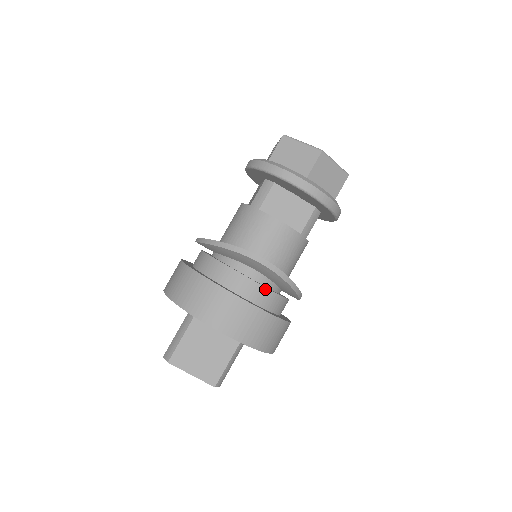
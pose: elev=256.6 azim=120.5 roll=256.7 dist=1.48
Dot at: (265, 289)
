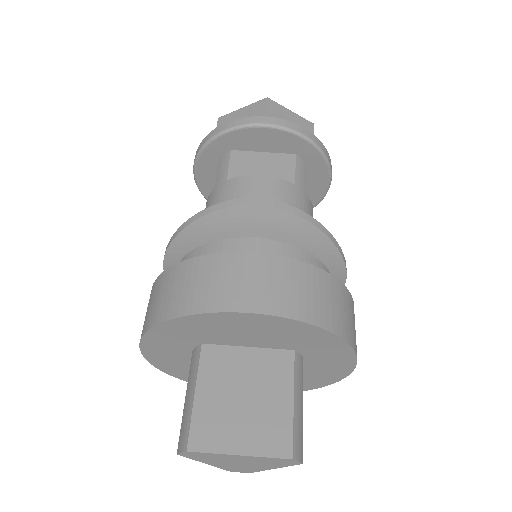
Dot at: (284, 246)
